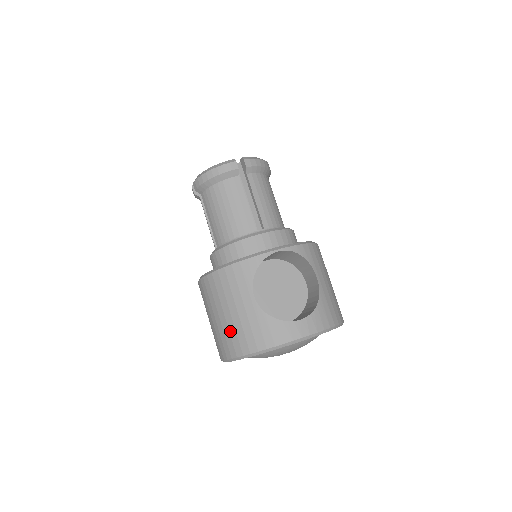
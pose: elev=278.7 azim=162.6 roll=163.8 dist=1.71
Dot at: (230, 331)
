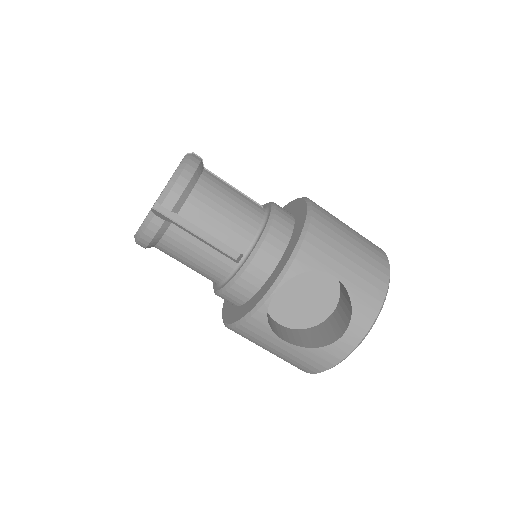
Dot at: occluded
